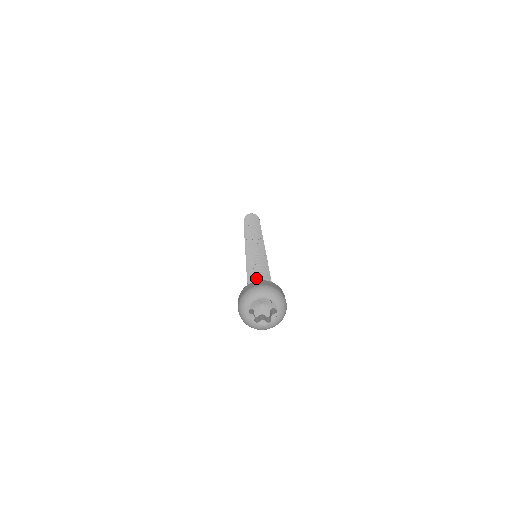
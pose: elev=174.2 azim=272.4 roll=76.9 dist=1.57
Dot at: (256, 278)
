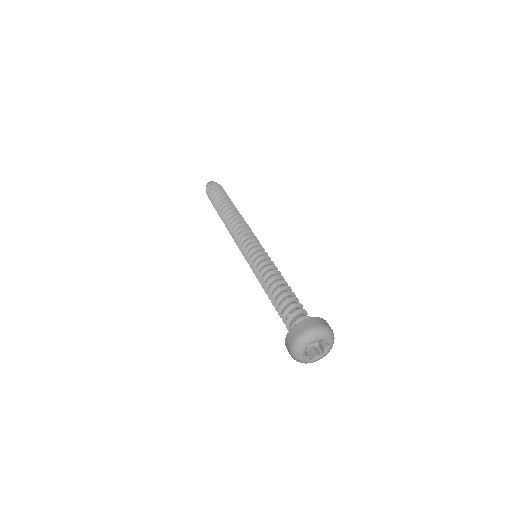
Dot at: (298, 303)
